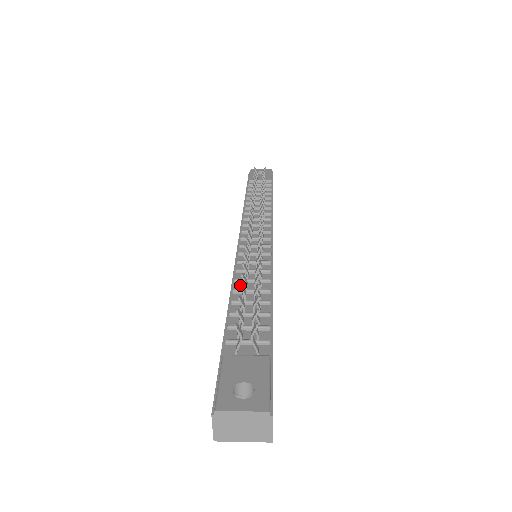
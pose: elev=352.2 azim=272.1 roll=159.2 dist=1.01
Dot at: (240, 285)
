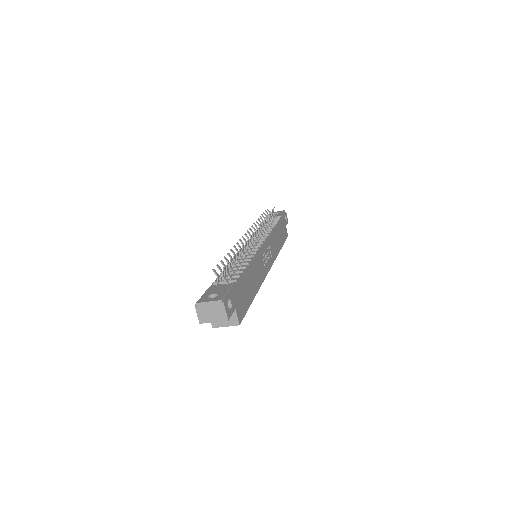
Dot at: (224, 257)
